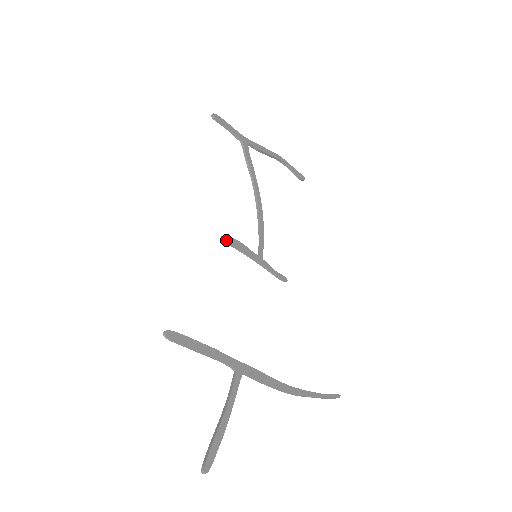
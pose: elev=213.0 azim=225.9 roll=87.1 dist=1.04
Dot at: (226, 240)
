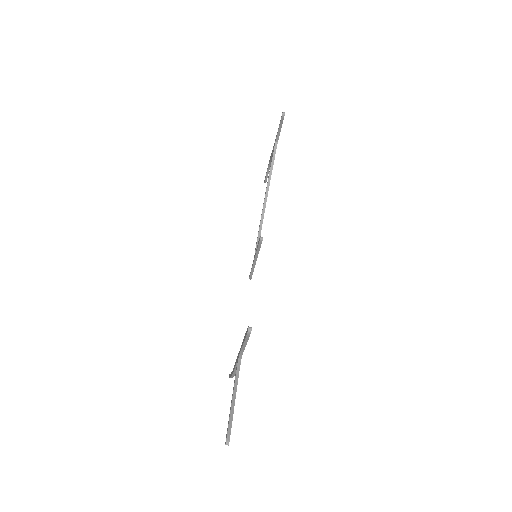
Dot at: occluded
